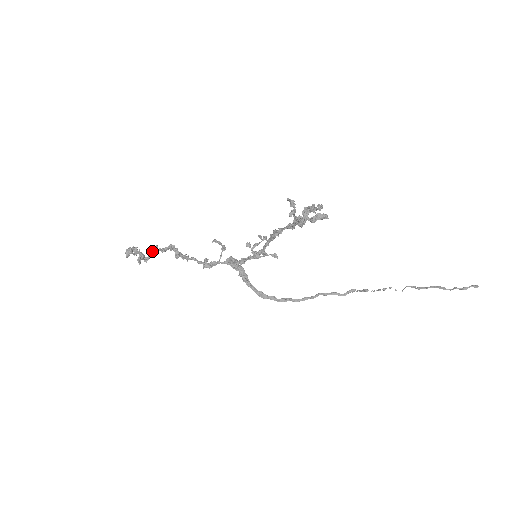
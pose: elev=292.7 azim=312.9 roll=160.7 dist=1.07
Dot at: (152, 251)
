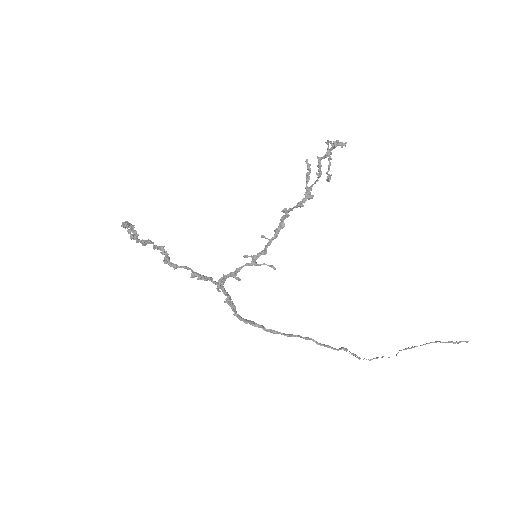
Dot at: (144, 243)
